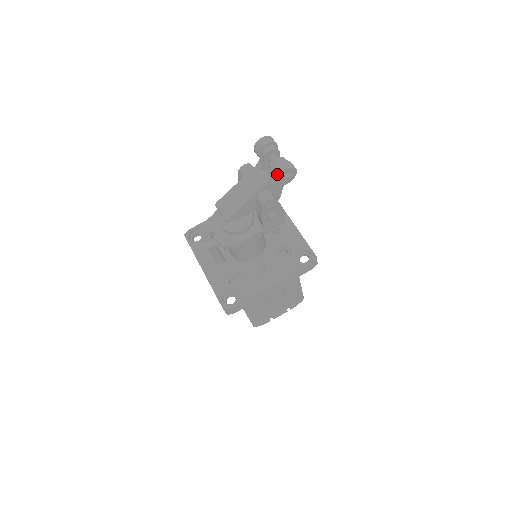
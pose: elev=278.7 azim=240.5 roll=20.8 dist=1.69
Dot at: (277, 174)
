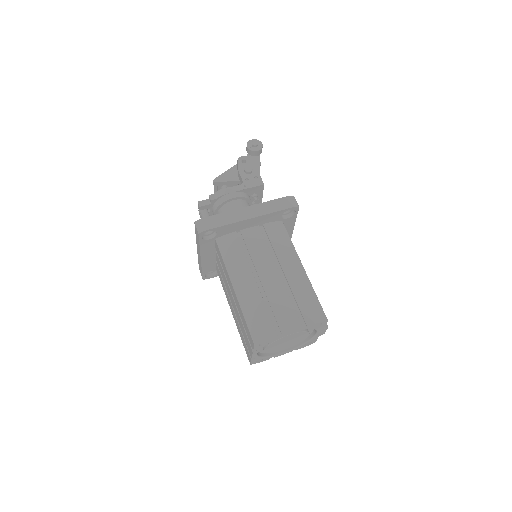
Dot at: (247, 144)
